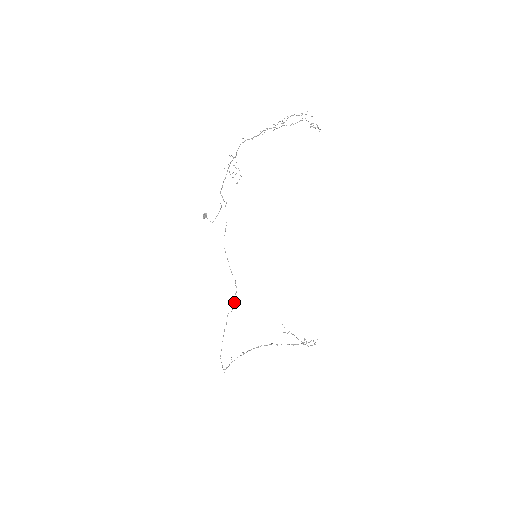
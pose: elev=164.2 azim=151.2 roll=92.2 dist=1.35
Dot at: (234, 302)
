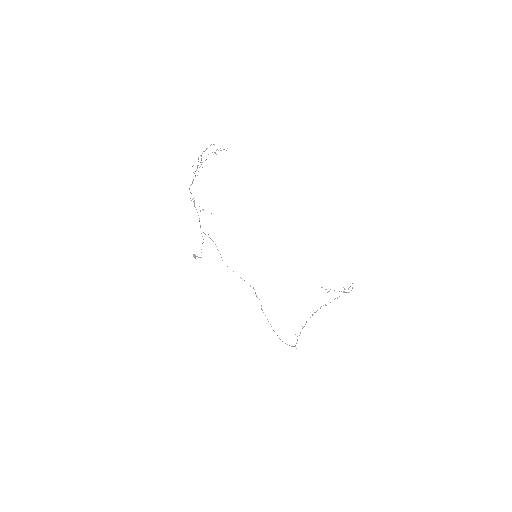
Dot at: occluded
